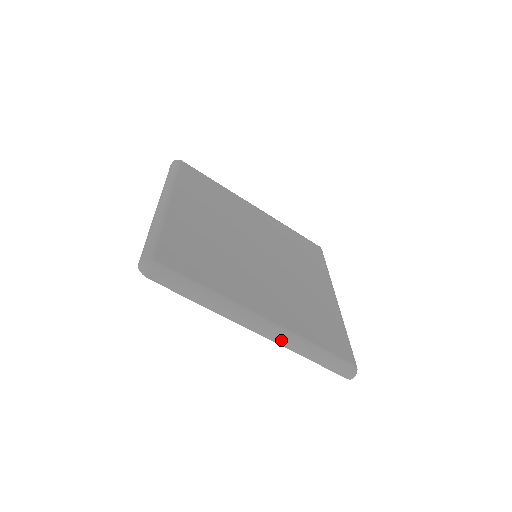
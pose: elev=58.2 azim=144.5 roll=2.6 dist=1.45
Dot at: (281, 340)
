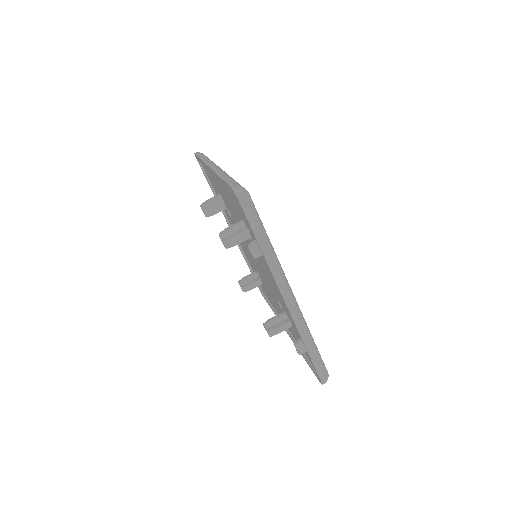
Dot at: (218, 170)
